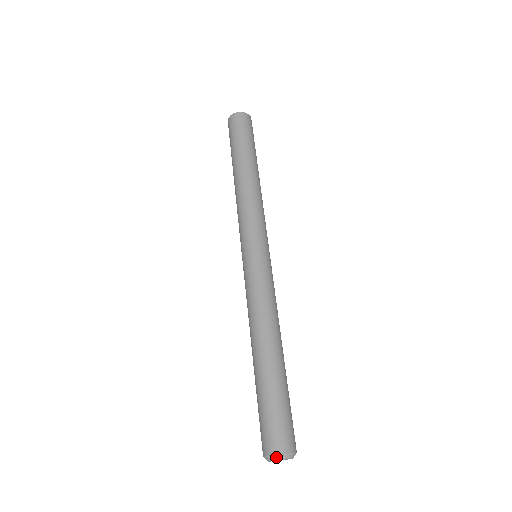
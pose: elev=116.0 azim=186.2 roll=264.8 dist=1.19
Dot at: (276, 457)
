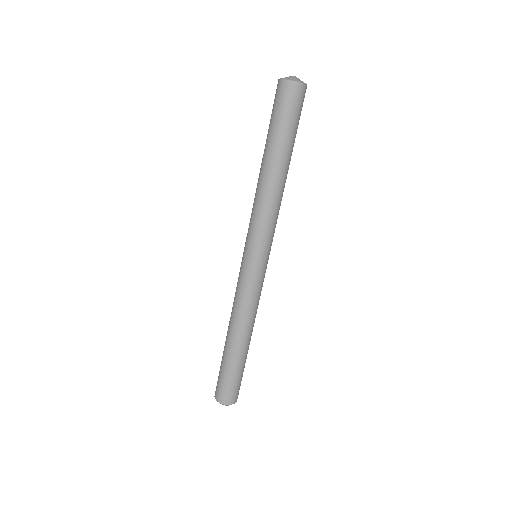
Dot at: (216, 398)
